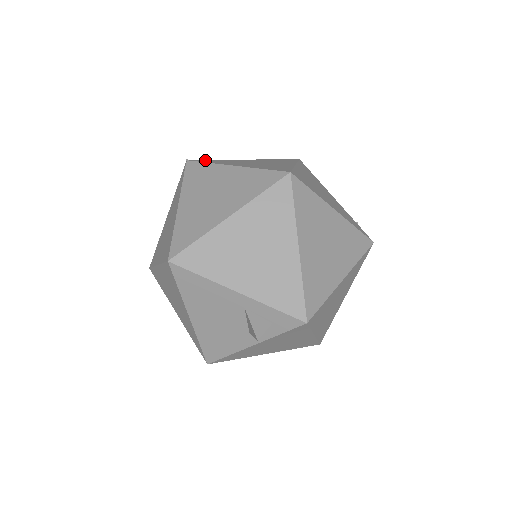
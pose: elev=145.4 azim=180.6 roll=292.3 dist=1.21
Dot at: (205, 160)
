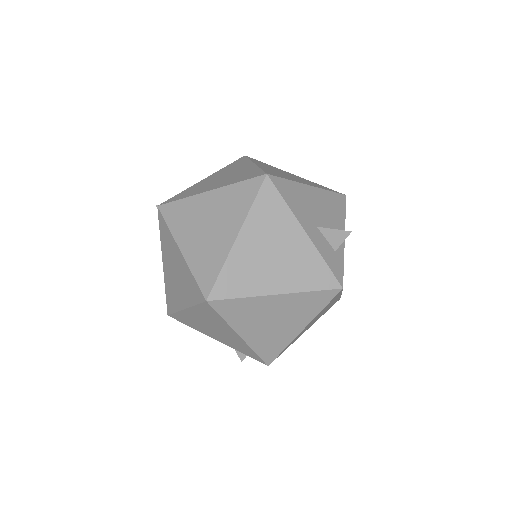
Dot at: (171, 206)
